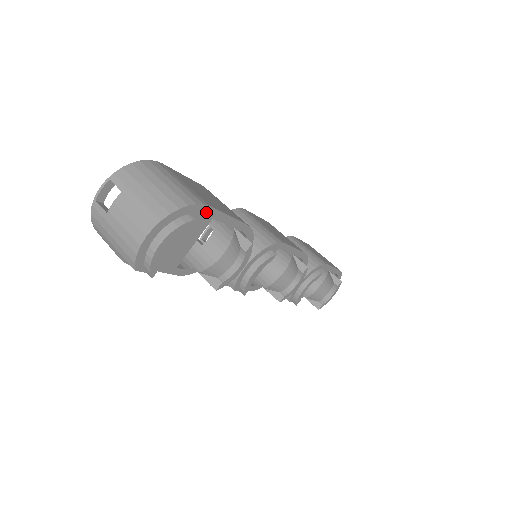
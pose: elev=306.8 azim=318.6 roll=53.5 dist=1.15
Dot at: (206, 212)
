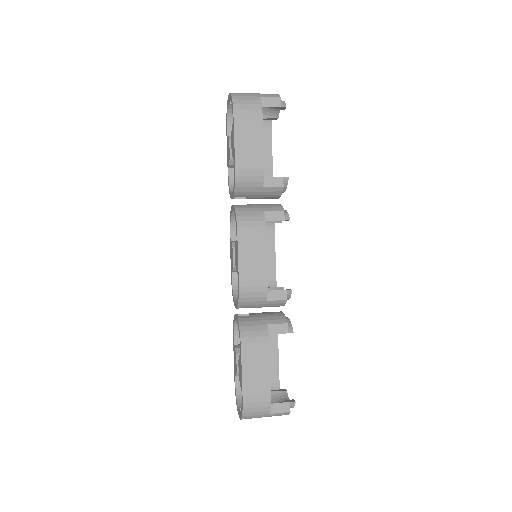
Dot at: (271, 132)
